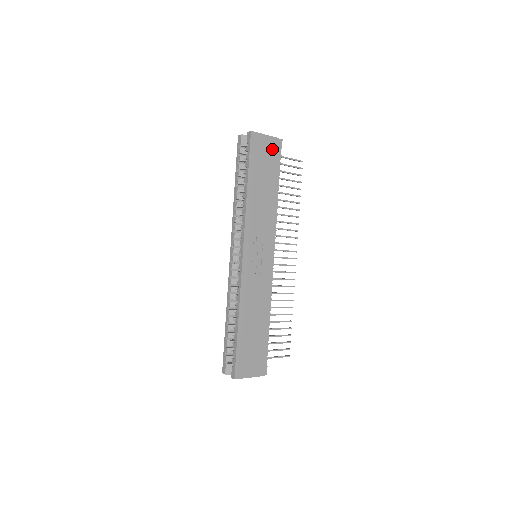
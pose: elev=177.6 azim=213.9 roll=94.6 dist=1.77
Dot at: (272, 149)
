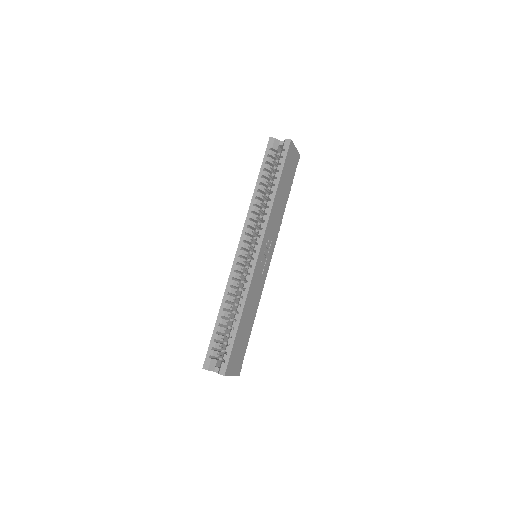
Dot at: (295, 162)
